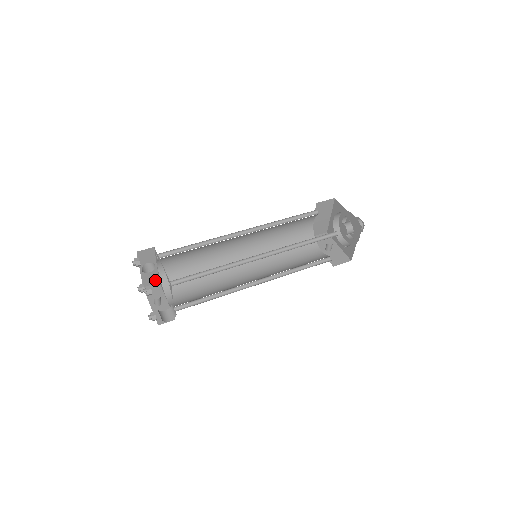
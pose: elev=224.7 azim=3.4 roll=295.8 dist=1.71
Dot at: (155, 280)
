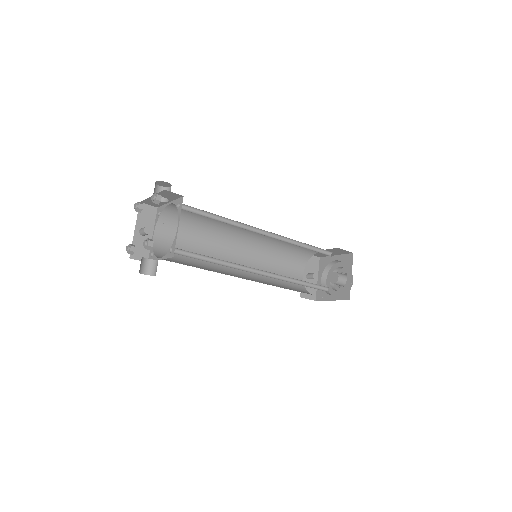
Dot at: (156, 205)
